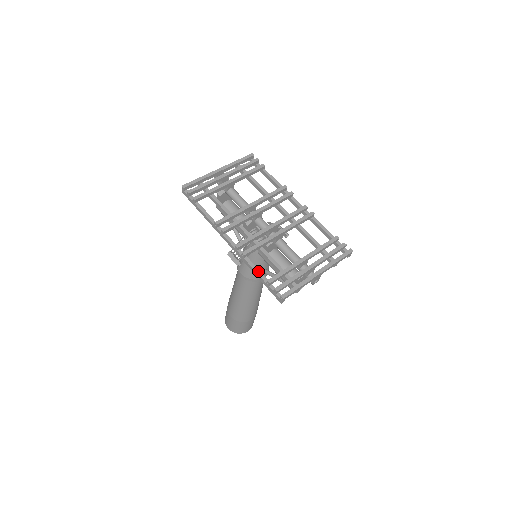
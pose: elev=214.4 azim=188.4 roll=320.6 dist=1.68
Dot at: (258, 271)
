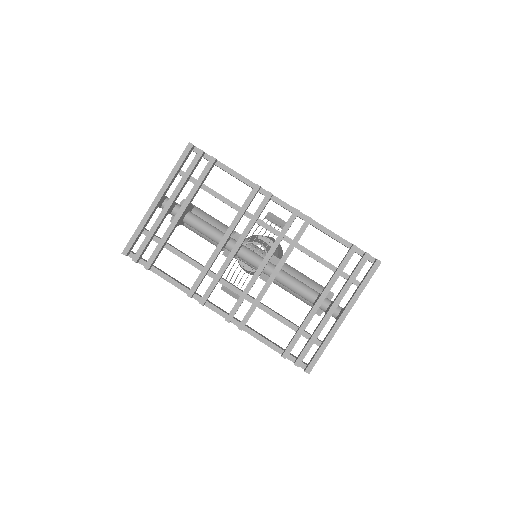
Dot at: (266, 342)
